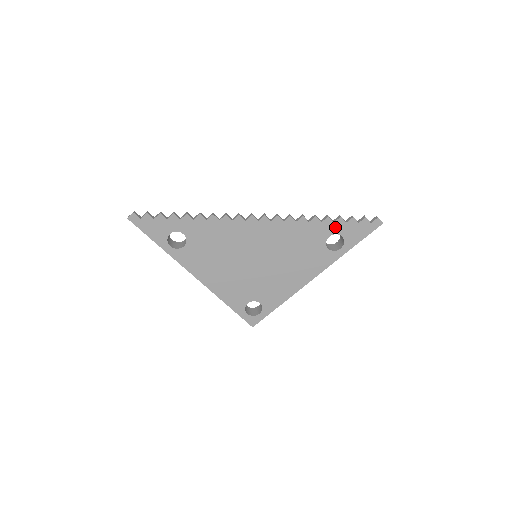
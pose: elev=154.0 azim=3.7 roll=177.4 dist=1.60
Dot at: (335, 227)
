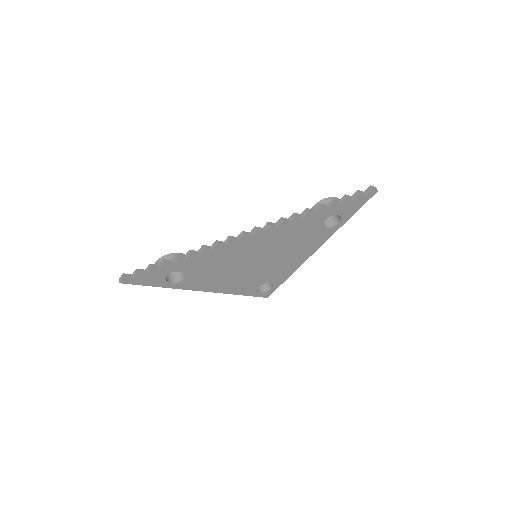
Dot at: (330, 211)
